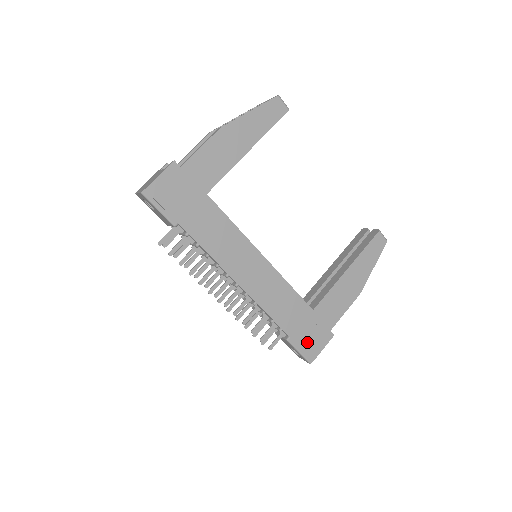
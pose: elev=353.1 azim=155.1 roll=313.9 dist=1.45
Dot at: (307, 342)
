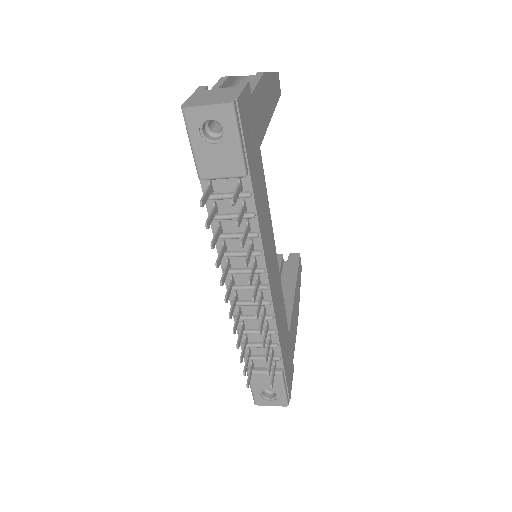
Dot at: (288, 376)
